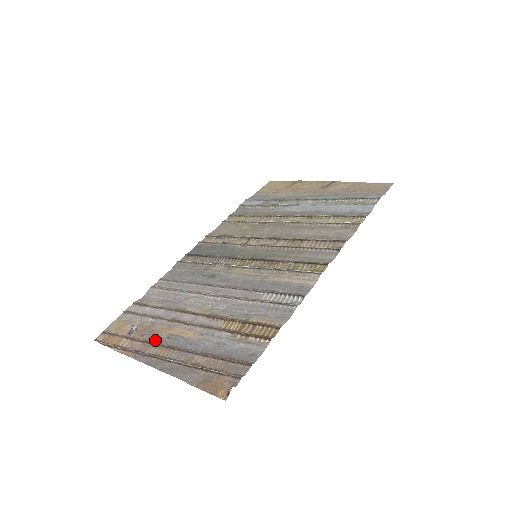
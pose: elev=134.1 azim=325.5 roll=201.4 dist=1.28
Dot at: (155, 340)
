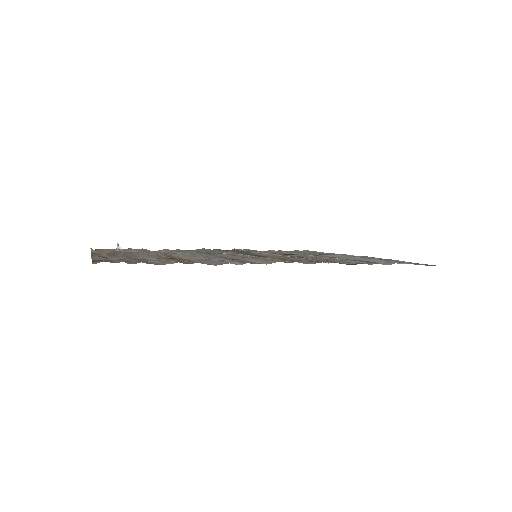
Dot at: (118, 253)
